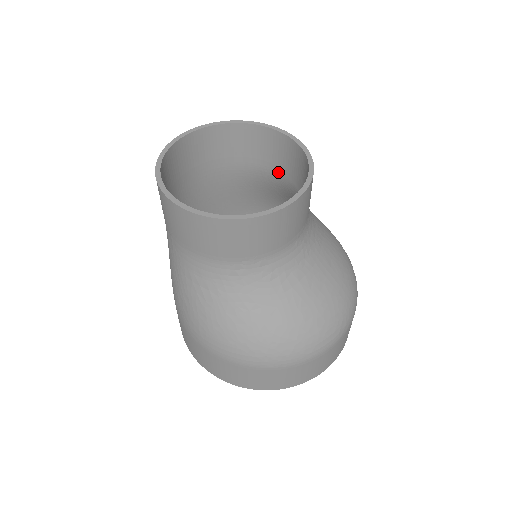
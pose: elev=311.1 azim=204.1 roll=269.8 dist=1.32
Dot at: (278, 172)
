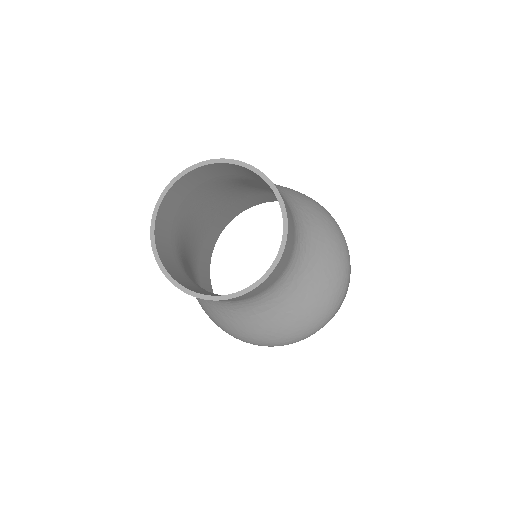
Dot at: occluded
